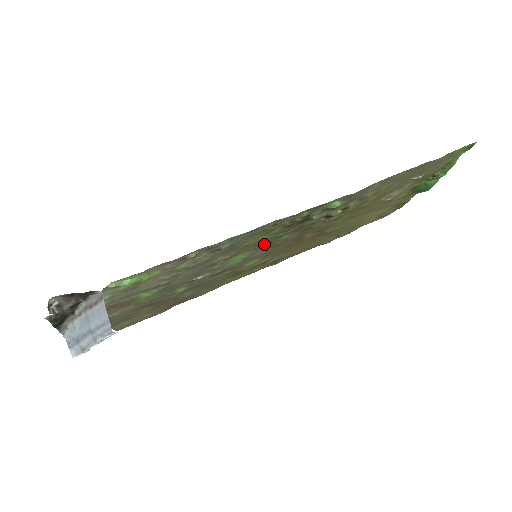
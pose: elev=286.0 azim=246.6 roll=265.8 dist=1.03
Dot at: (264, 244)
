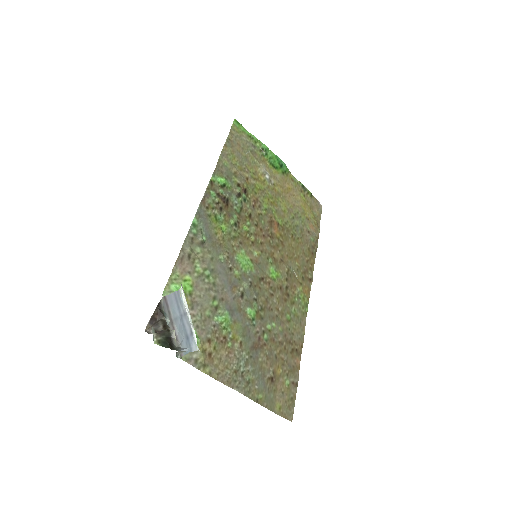
Dot at: (239, 238)
